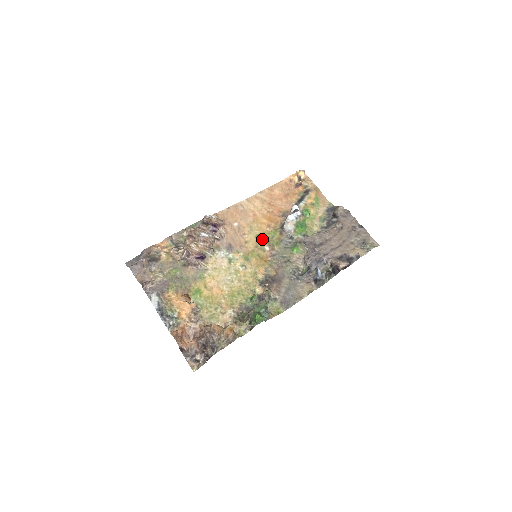
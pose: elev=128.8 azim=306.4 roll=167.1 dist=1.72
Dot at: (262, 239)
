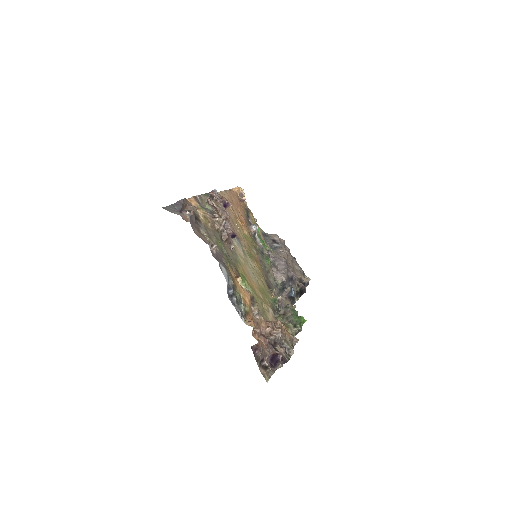
Dot at: (248, 240)
